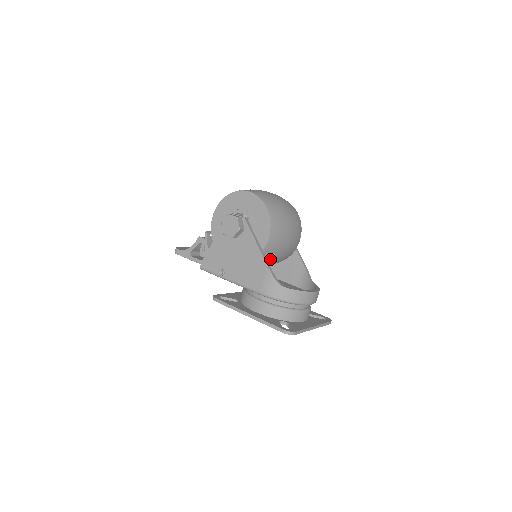
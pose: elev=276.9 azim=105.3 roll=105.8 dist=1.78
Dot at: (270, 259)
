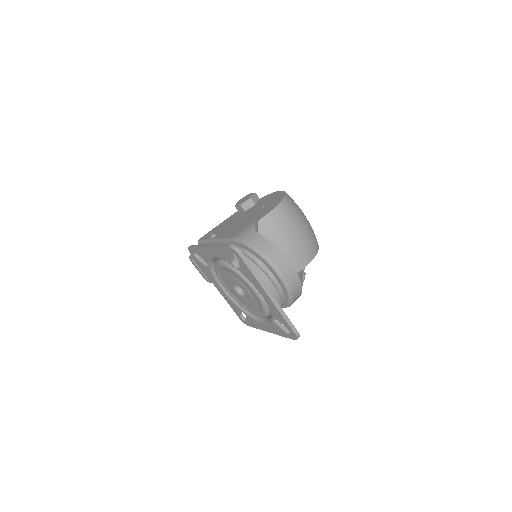
Dot at: occluded
